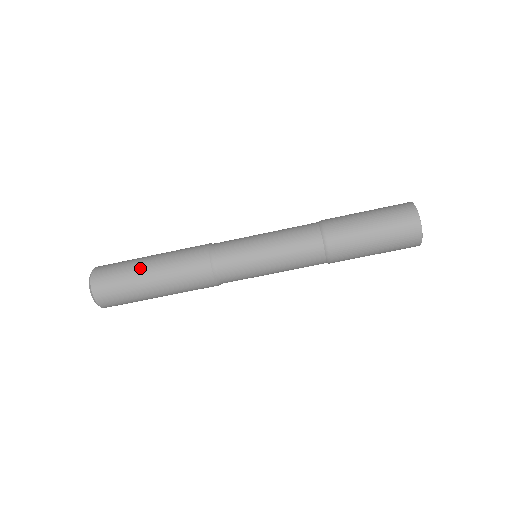
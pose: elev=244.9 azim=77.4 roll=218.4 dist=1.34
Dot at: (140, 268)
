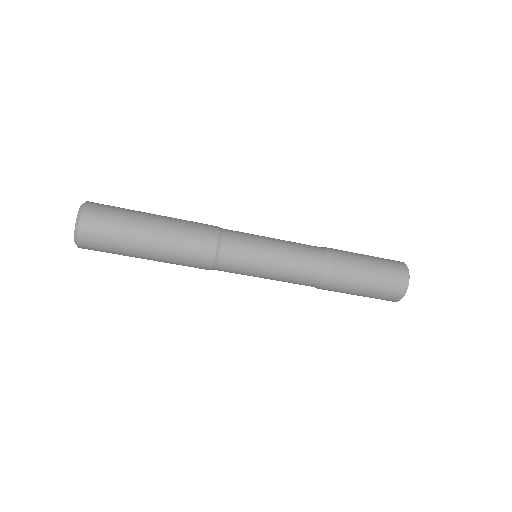
Dot at: (138, 243)
